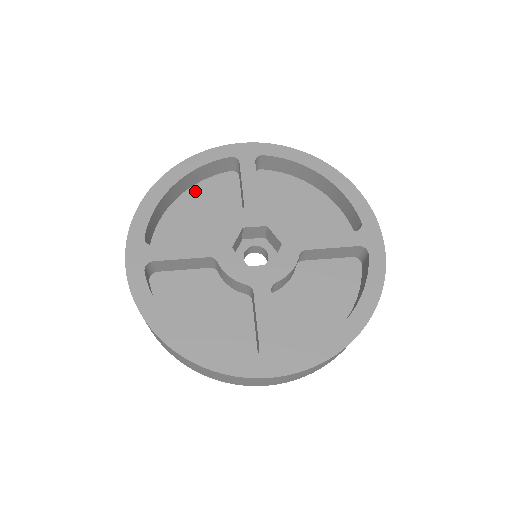
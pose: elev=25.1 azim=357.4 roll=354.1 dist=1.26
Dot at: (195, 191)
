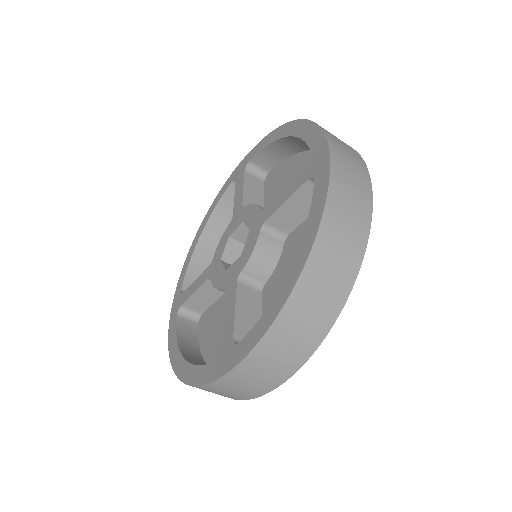
Dot at: occluded
